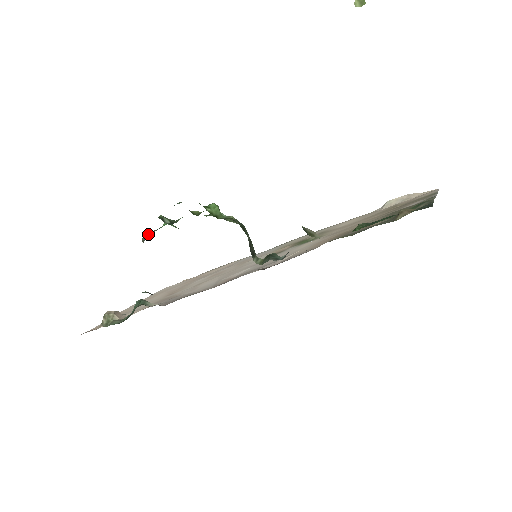
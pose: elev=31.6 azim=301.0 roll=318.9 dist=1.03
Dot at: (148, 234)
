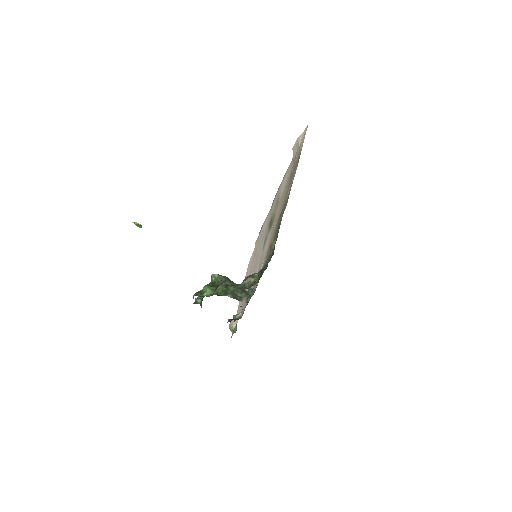
Dot at: (201, 306)
